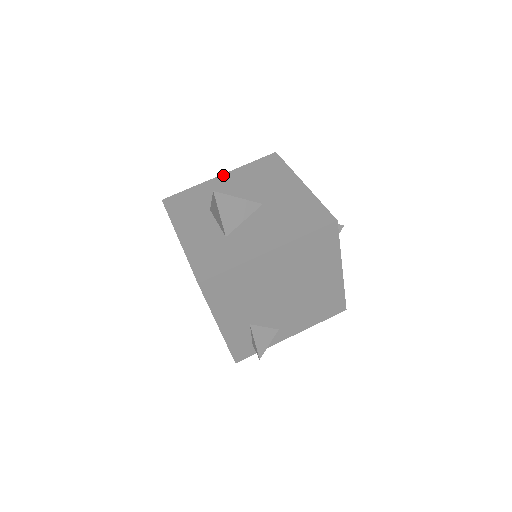
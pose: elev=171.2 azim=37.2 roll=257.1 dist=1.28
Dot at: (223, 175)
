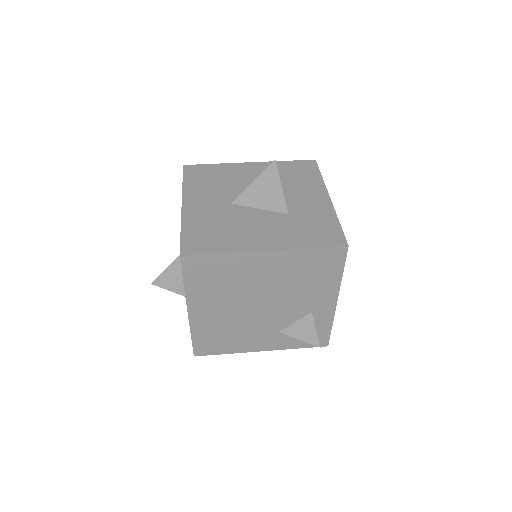
Dot at: occluded
